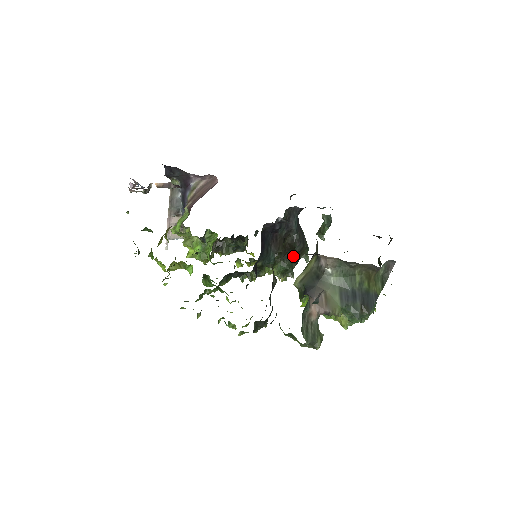
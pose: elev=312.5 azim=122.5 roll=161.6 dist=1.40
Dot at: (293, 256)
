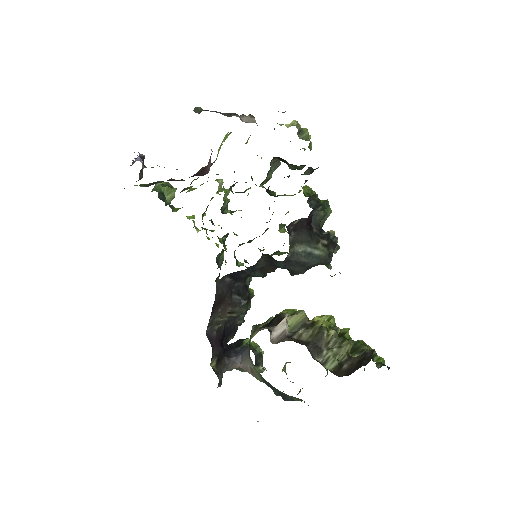
Dot at: occluded
